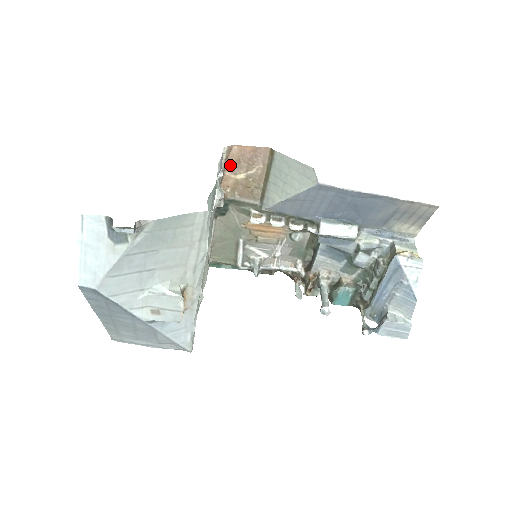
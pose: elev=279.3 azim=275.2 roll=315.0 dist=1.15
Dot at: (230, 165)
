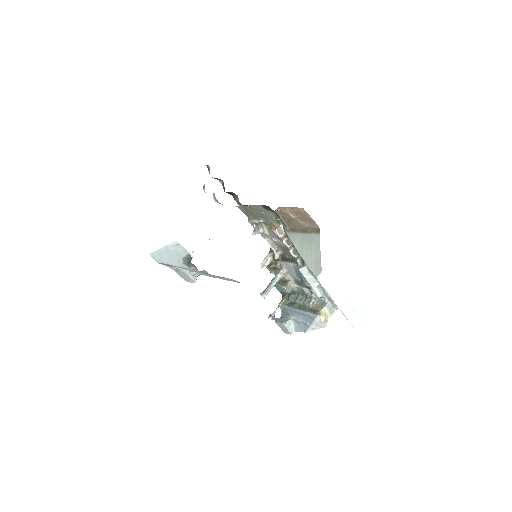
Dot at: occluded
